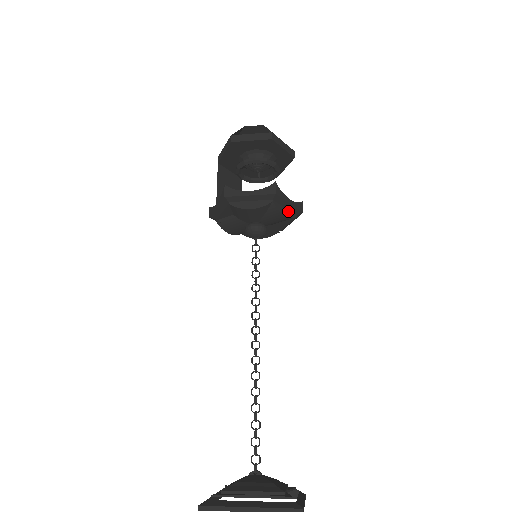
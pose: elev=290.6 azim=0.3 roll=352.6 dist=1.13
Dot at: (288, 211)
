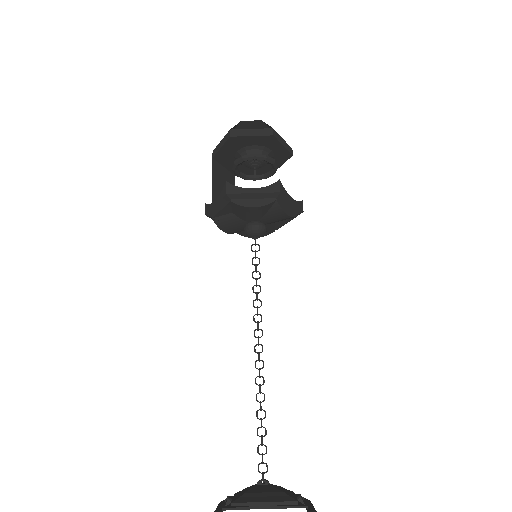
Dot at: (289, 210)
